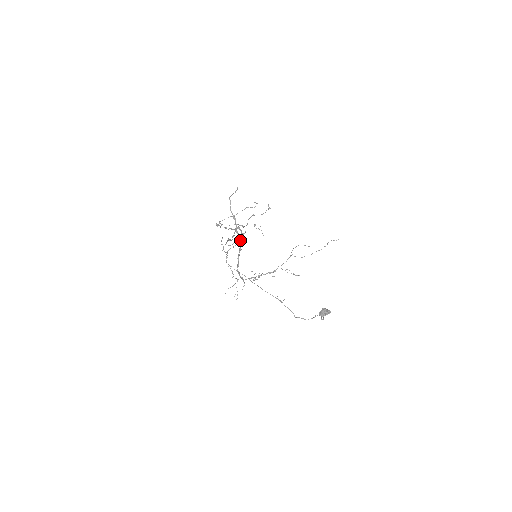
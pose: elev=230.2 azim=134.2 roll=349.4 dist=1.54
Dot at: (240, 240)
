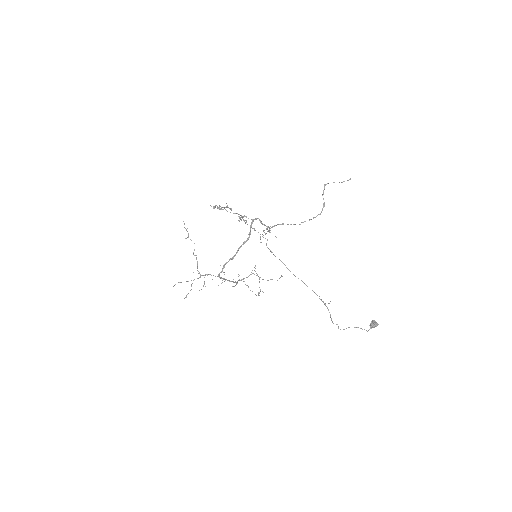
Dot at: occluded
